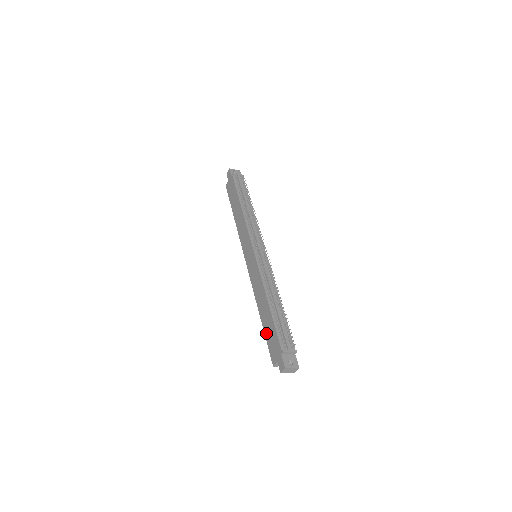
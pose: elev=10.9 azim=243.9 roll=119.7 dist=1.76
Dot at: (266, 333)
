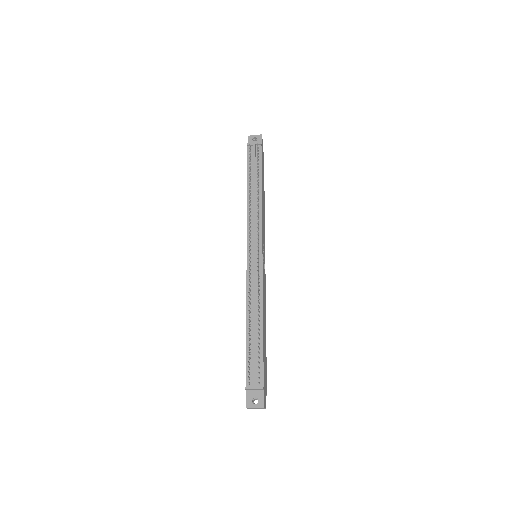
Dot at: occluded
